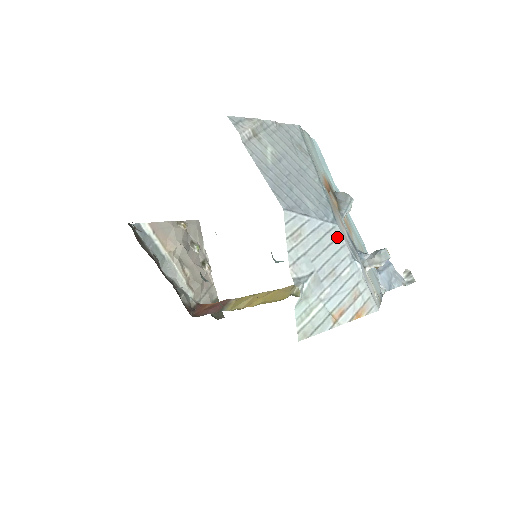
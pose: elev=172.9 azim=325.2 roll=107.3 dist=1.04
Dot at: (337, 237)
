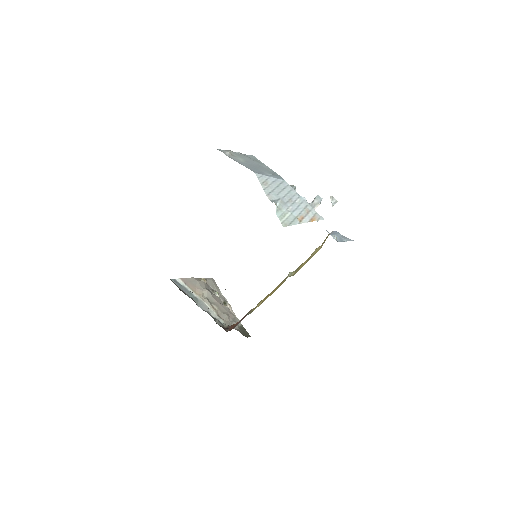
Dot at: (287, 185)
